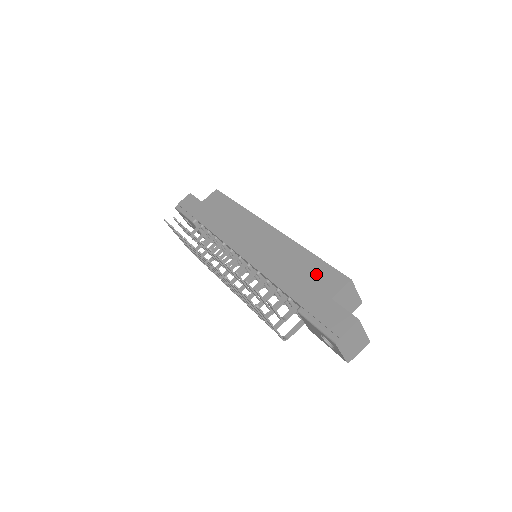
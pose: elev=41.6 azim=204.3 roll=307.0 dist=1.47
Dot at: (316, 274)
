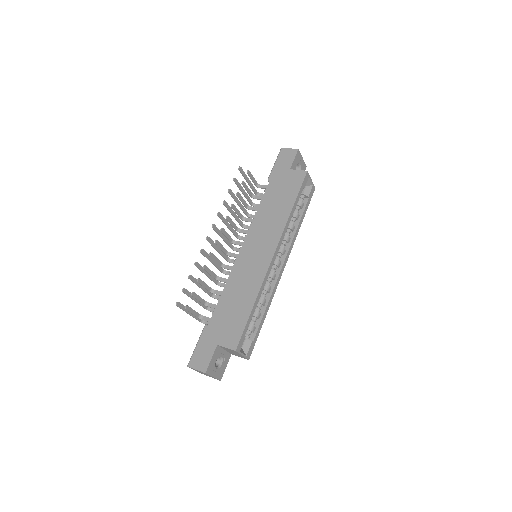
Dot at: (235, 321)
